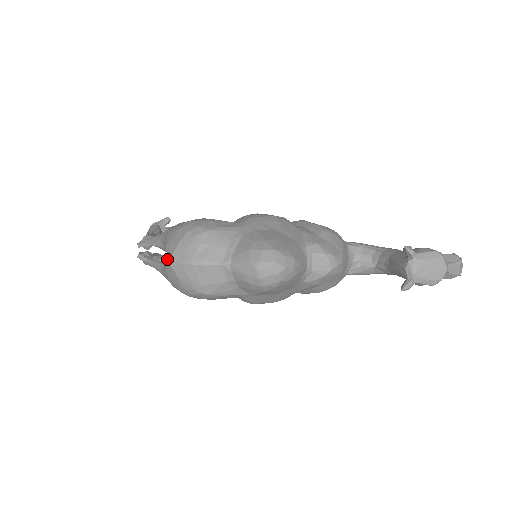
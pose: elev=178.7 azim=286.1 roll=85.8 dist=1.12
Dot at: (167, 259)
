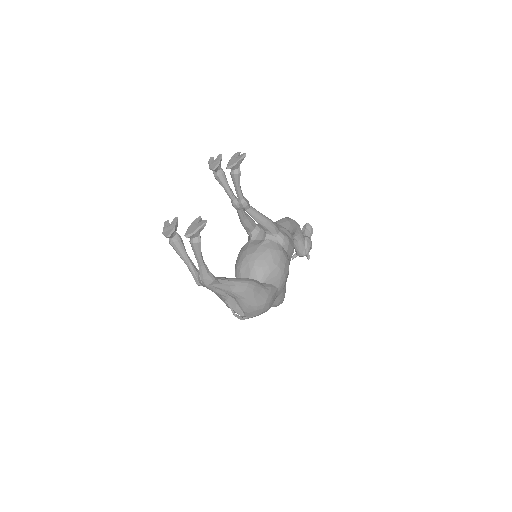
Dot at: occluded
